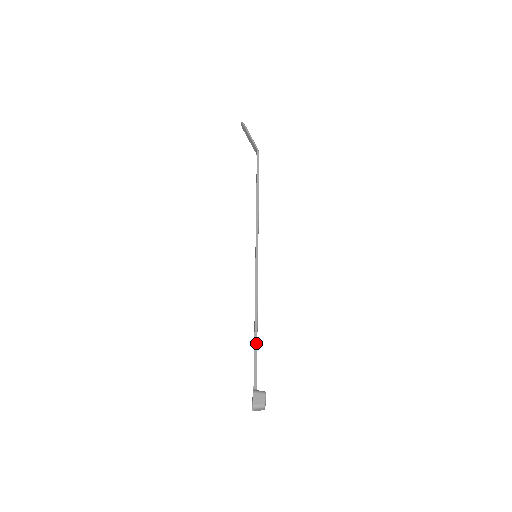
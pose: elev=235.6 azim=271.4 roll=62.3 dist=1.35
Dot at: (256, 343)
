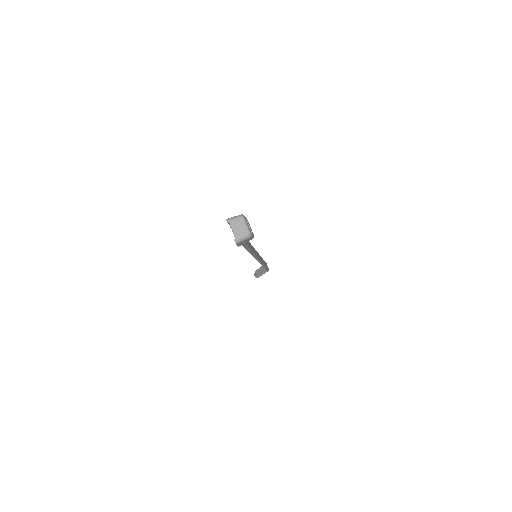
Dot at: occluded
